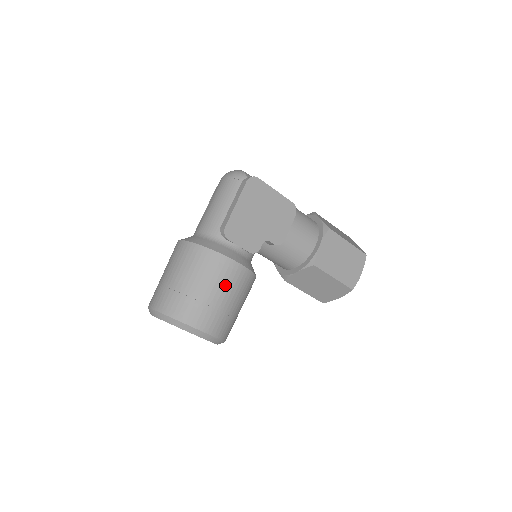
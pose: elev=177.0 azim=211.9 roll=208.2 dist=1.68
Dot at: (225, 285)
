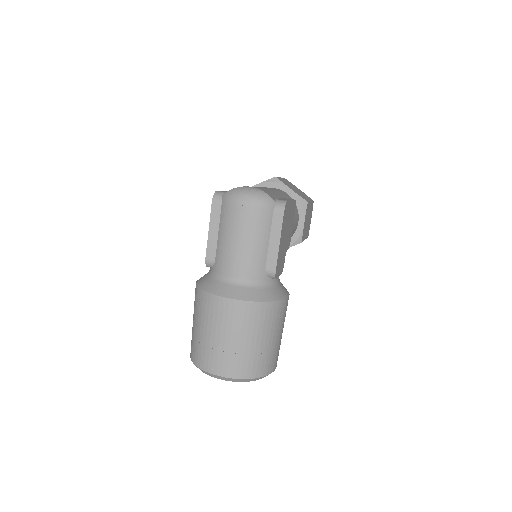
Dot at: occluded
